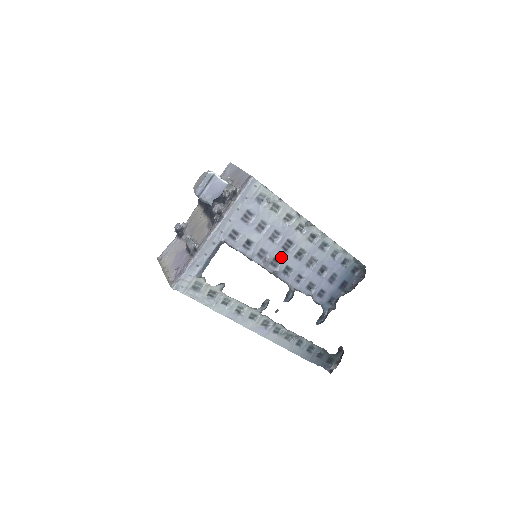
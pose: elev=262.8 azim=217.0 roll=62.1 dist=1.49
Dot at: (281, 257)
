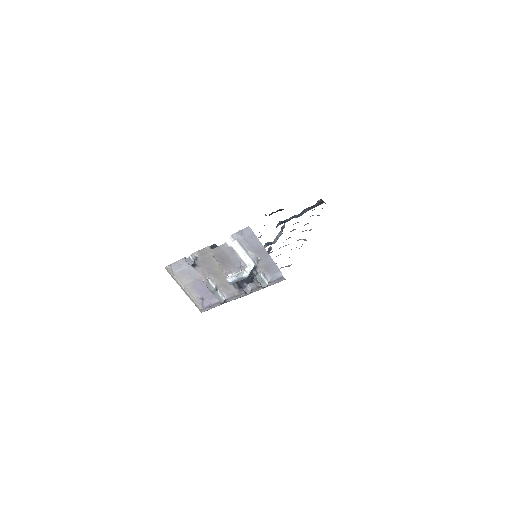
Dot at: occluded
